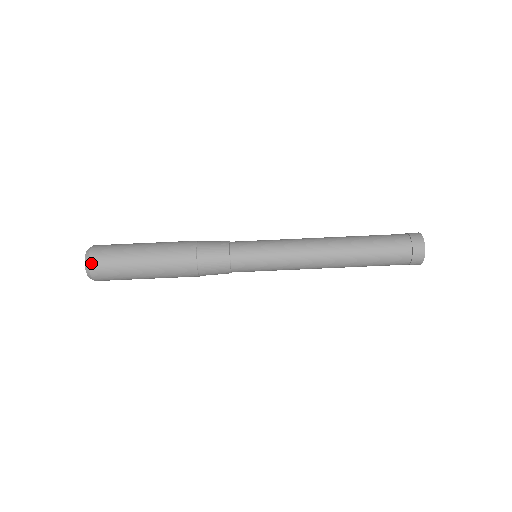
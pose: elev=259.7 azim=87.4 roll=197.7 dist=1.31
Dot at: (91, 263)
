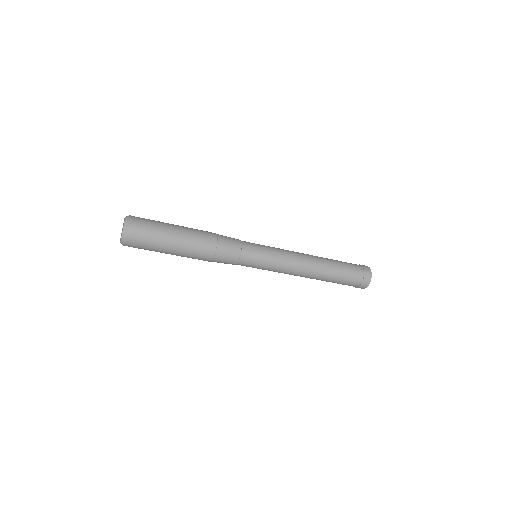
Dot at: (129, 232)
